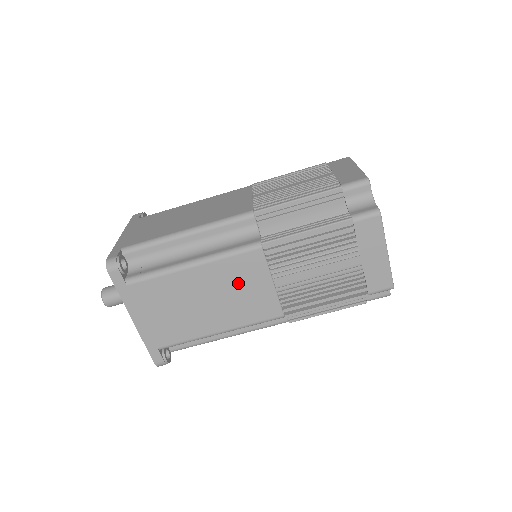
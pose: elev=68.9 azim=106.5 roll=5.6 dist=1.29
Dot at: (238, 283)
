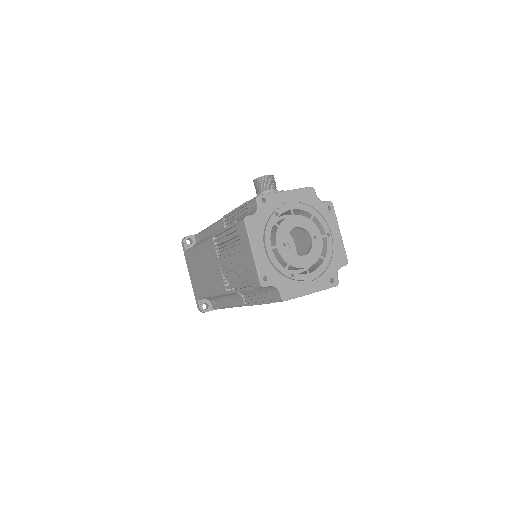
Dot at: occluded
